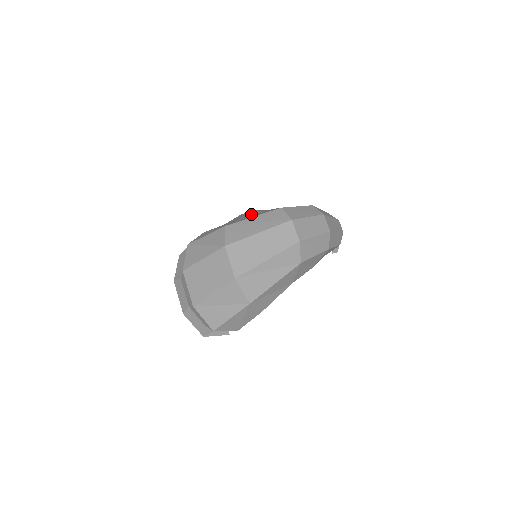
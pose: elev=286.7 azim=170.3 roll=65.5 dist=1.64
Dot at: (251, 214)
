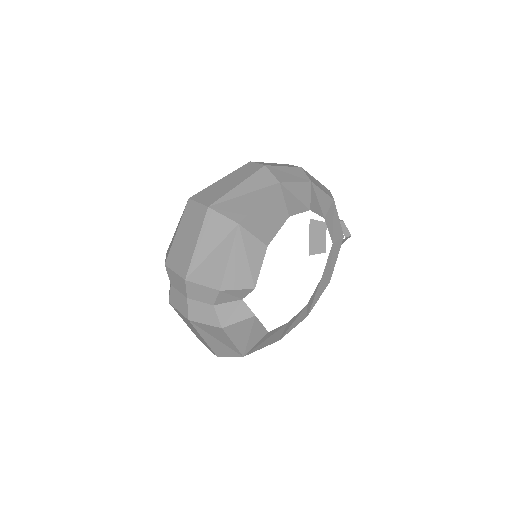
Dot at: occluded
